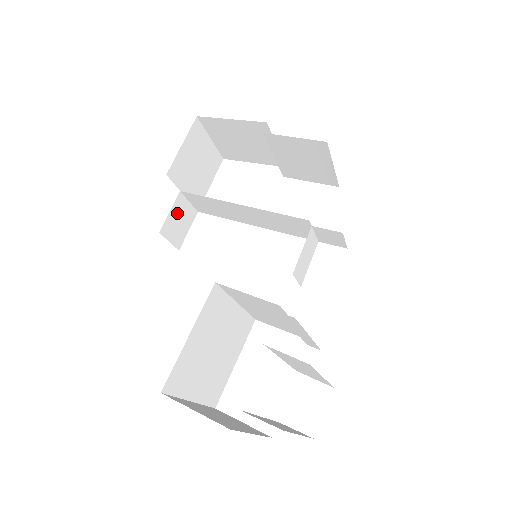
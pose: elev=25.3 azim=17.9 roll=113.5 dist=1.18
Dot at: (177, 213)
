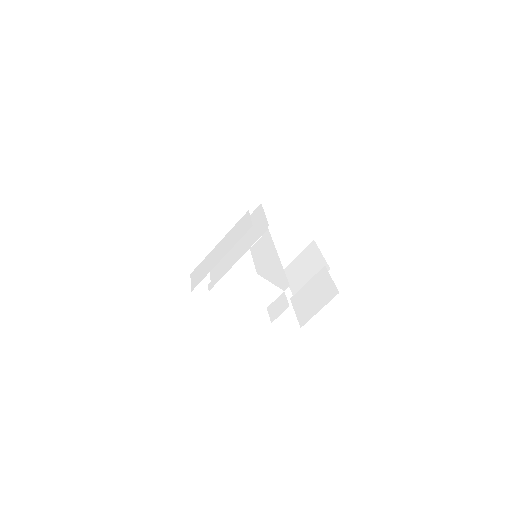
Dot at: occluded
